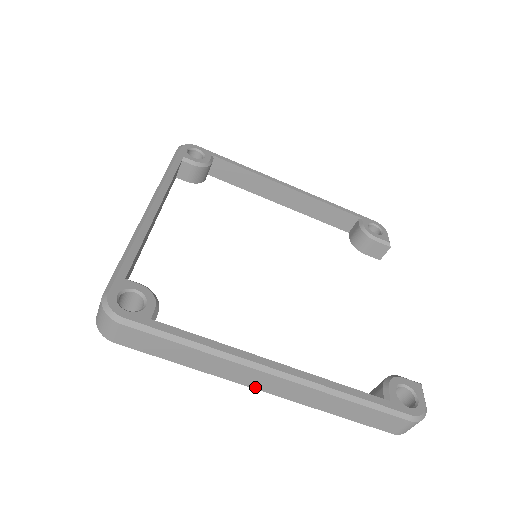
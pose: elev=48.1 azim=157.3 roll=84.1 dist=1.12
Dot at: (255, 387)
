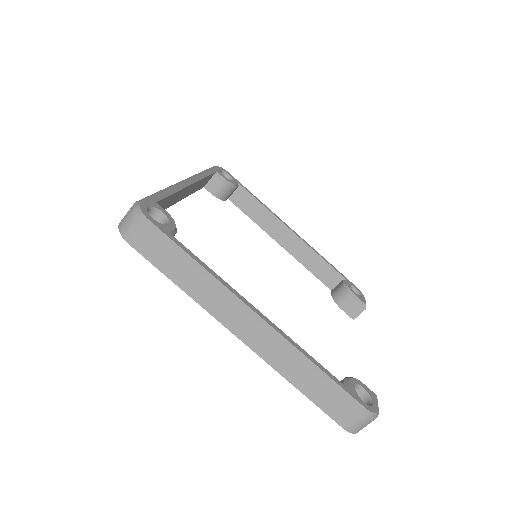
Dot at: (234, 331)
